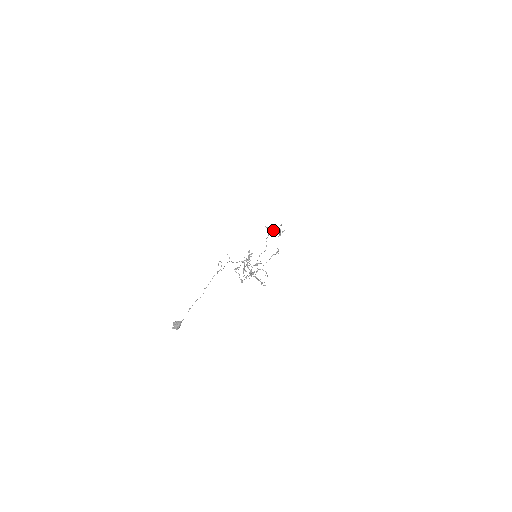
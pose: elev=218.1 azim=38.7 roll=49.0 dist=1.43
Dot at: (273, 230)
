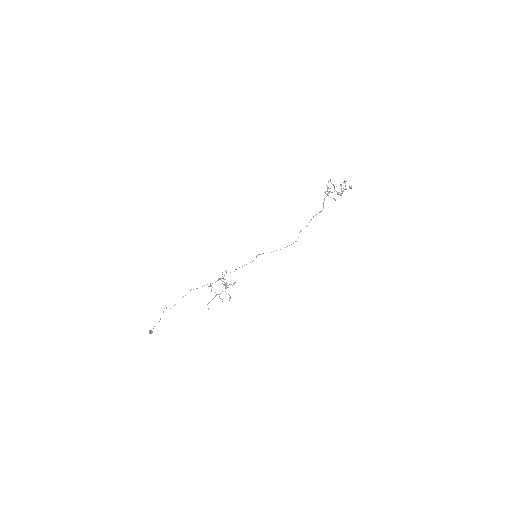
Dot at: occluded
